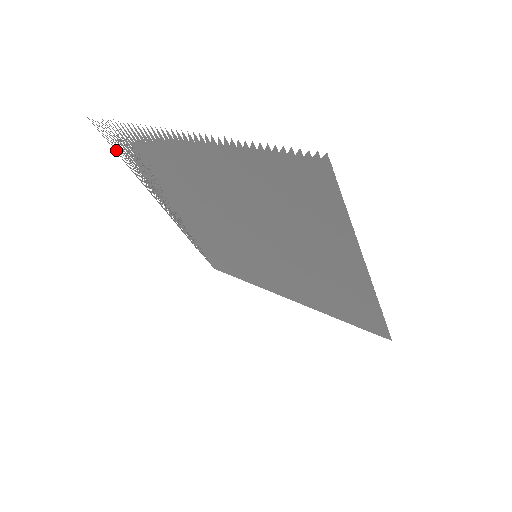
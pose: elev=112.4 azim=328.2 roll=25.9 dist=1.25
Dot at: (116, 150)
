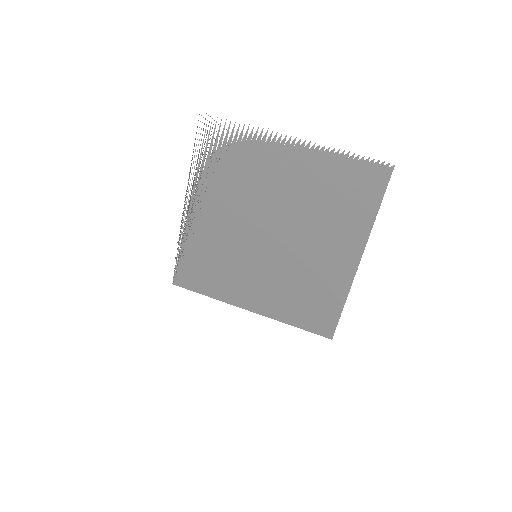
Dot at: occluded
